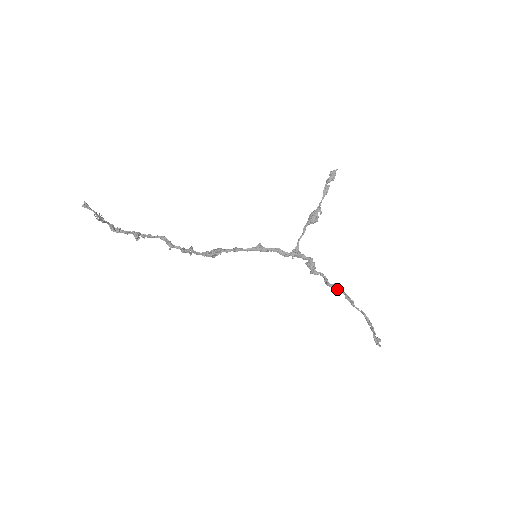
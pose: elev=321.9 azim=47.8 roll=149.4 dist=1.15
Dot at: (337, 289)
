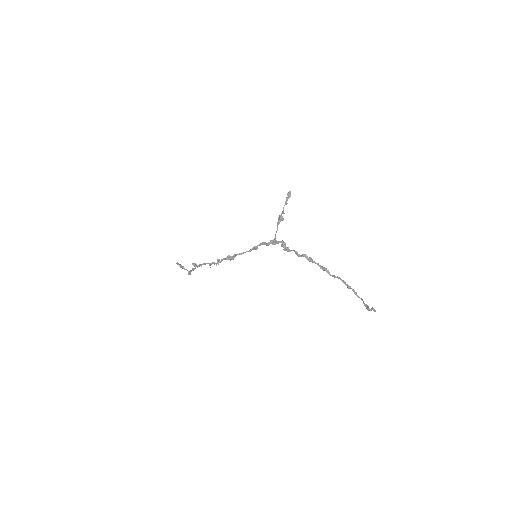
Dot at: (308, 259)
